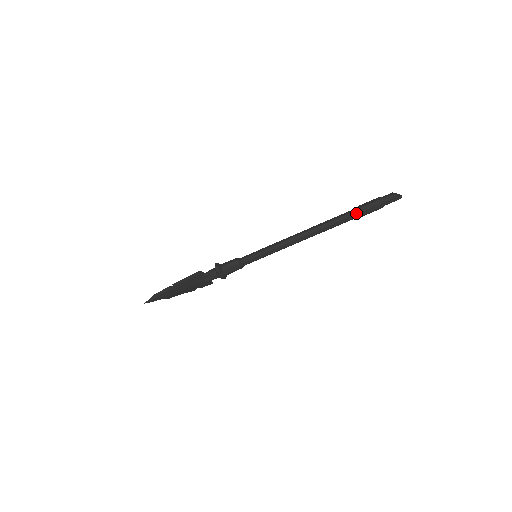
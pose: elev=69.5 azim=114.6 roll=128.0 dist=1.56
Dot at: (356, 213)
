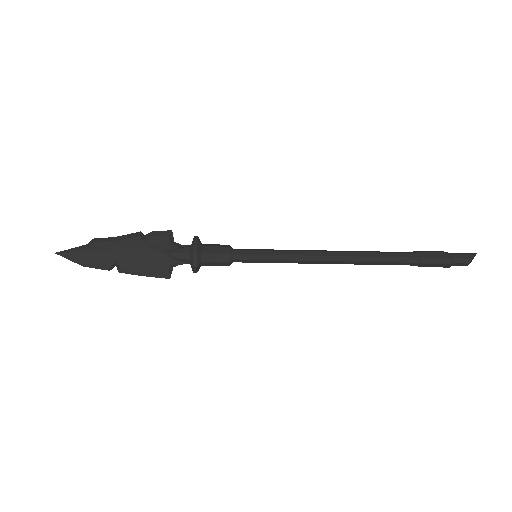
Dot at: (410, 265)
